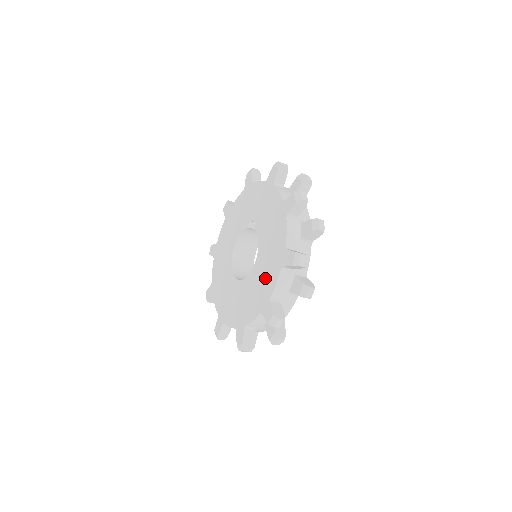
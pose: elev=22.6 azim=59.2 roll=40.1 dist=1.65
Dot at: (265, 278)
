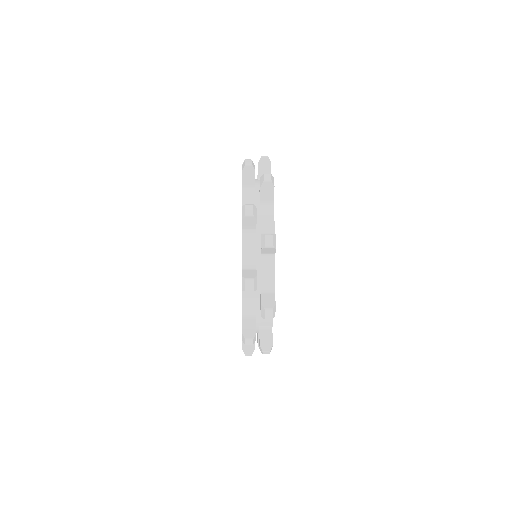
Dot at: occluded
